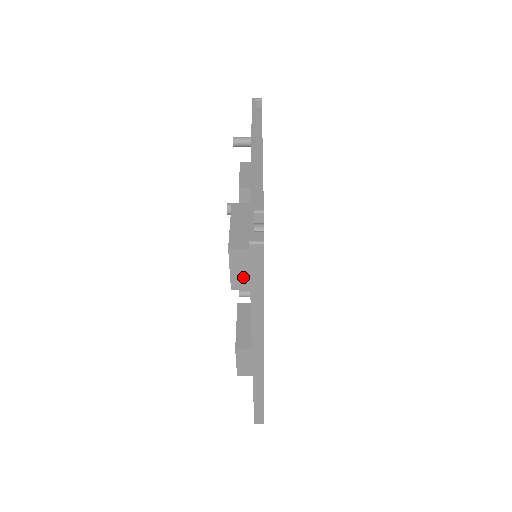
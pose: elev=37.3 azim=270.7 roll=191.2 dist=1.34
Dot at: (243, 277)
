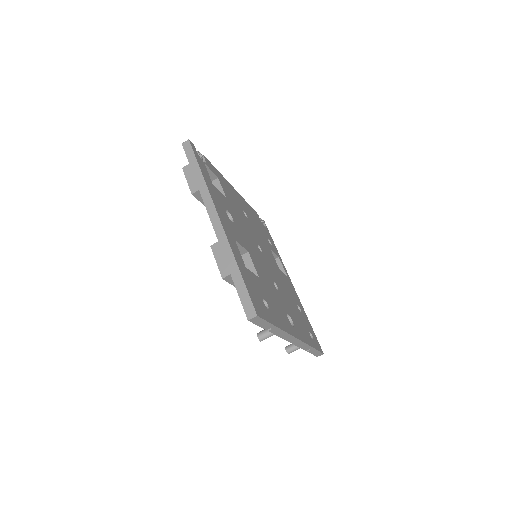
Dot at: (195, 181)
